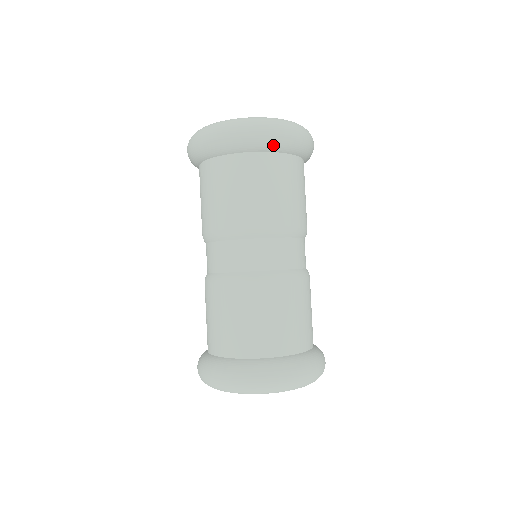
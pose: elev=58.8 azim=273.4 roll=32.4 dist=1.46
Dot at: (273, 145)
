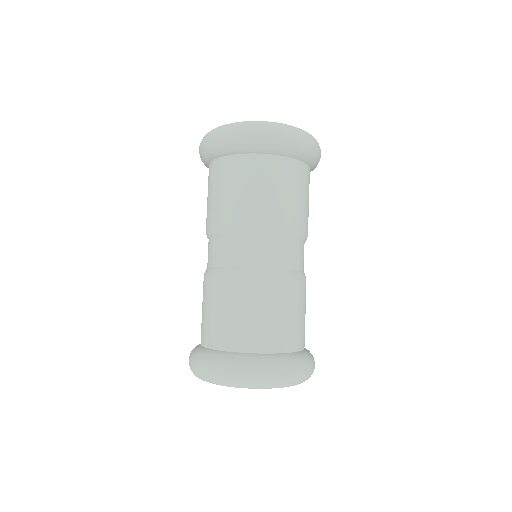
Dot at: (297, 152)
